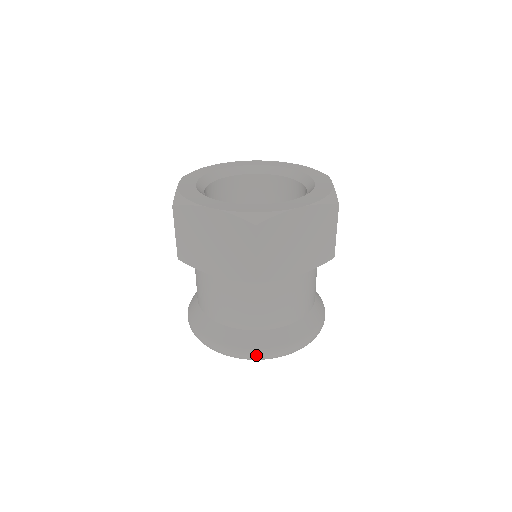
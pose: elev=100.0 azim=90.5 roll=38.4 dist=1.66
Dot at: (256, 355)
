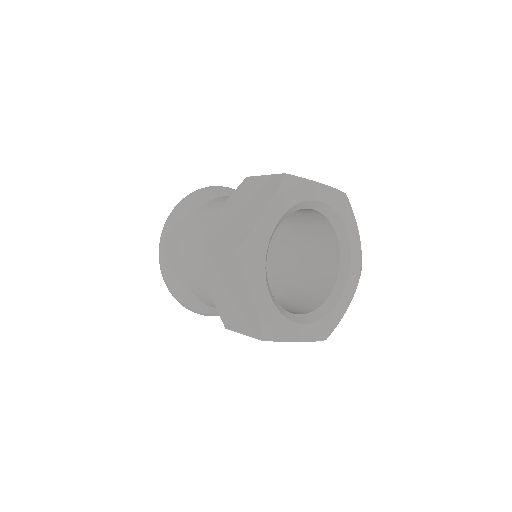
Dot at: (183, 305)
